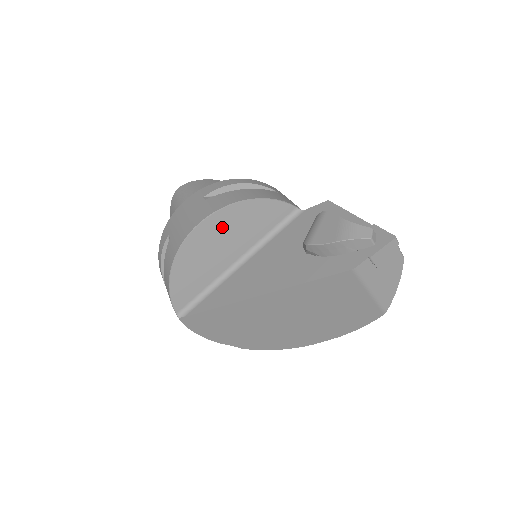
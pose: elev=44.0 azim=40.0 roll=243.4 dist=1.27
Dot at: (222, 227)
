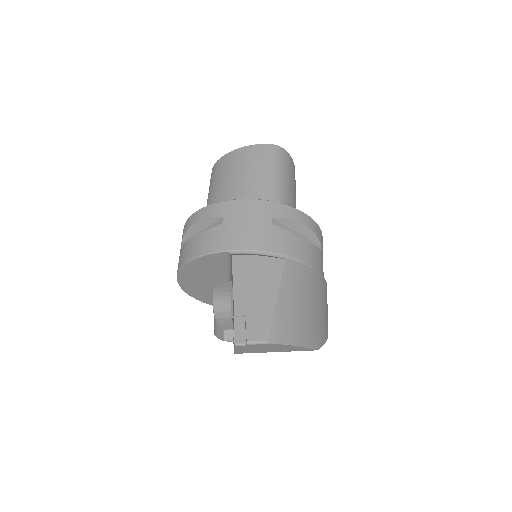
Dot at: (192, 277)
